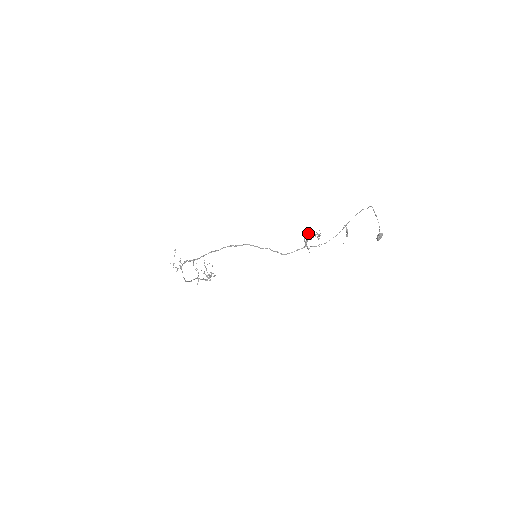
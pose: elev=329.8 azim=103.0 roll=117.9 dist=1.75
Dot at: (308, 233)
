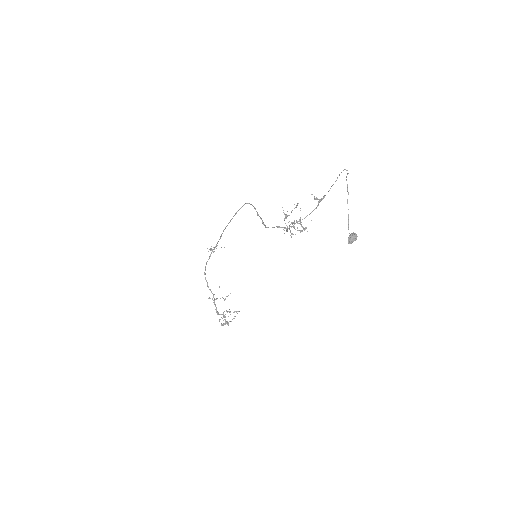
Dot at: occluded
